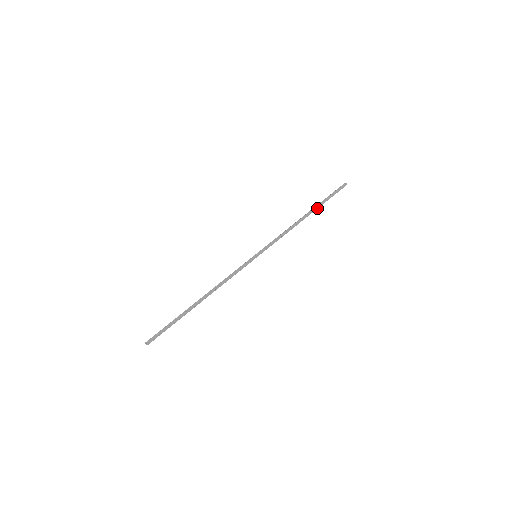
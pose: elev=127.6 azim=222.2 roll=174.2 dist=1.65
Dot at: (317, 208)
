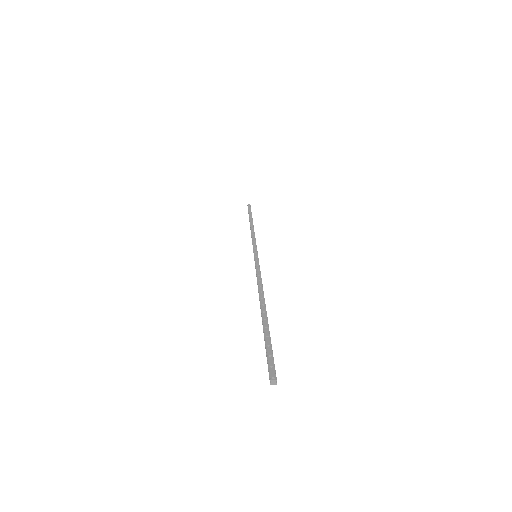
Dot at: (252, 219)
